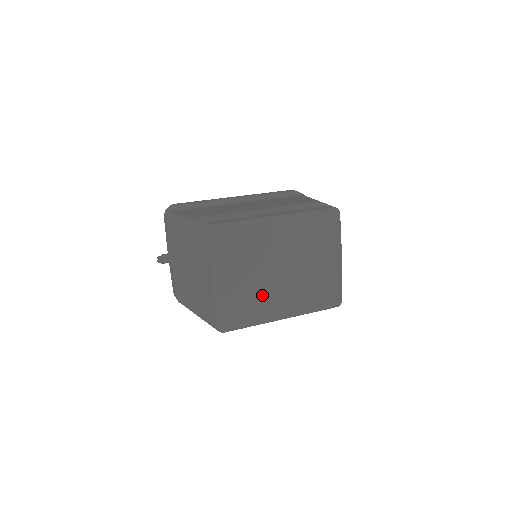
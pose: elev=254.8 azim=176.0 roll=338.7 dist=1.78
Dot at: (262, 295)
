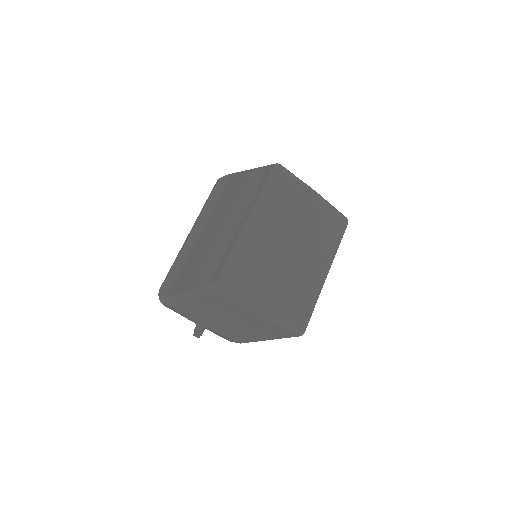
Dot at: (299, 280)
